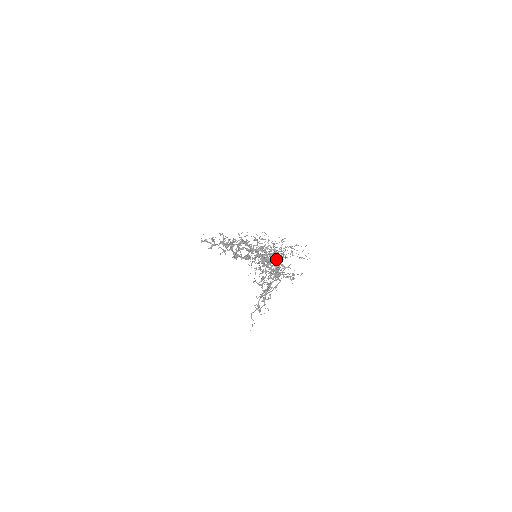
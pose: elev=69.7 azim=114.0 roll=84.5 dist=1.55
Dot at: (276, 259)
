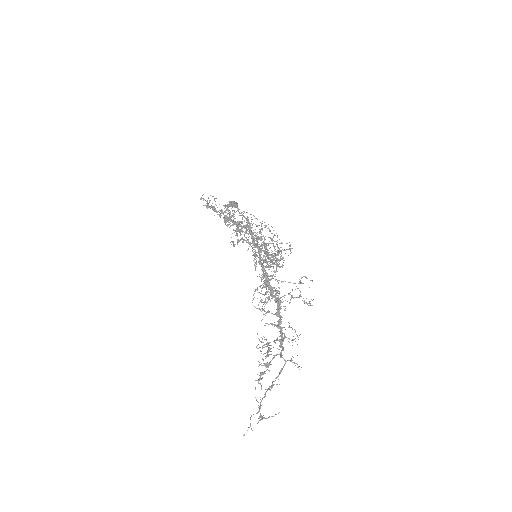
Dot at: (272, 259)
